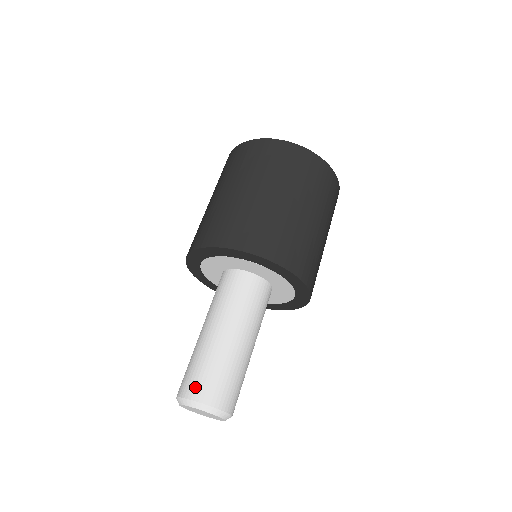
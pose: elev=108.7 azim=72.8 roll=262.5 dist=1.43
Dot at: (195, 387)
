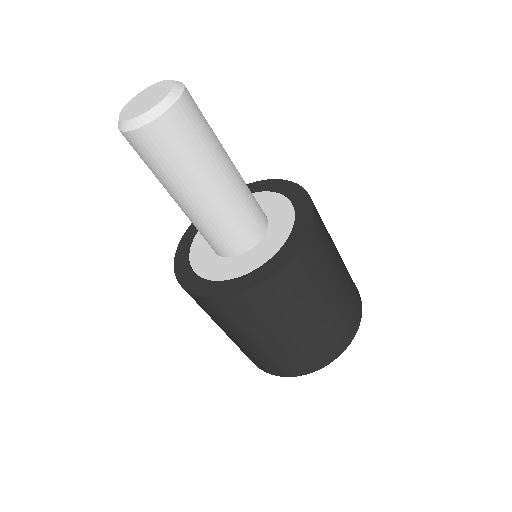
Dot at: occluded
